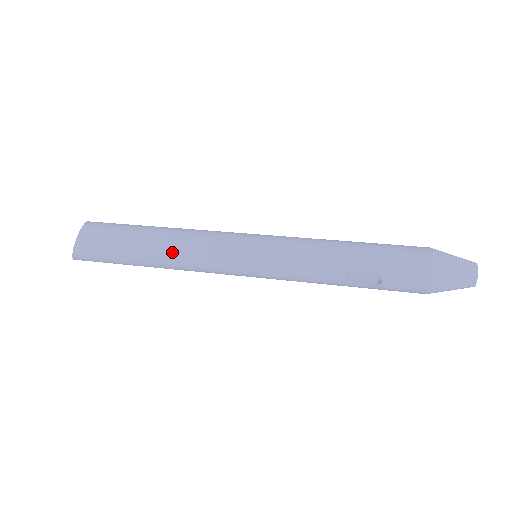
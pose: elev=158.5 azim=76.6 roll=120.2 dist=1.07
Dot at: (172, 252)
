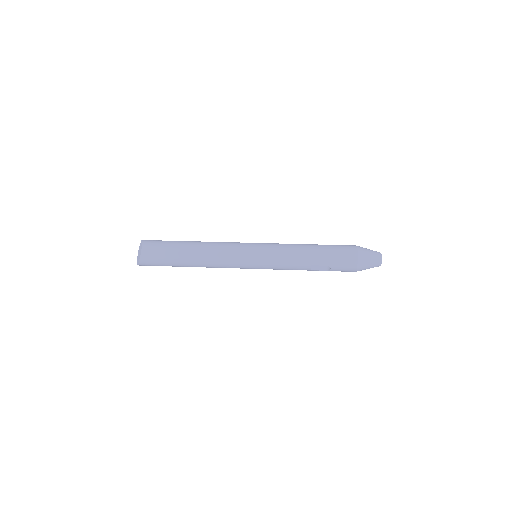
Dot at: (205, 261)
